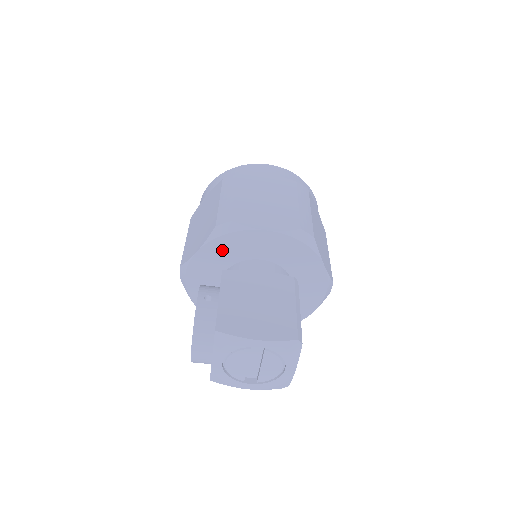
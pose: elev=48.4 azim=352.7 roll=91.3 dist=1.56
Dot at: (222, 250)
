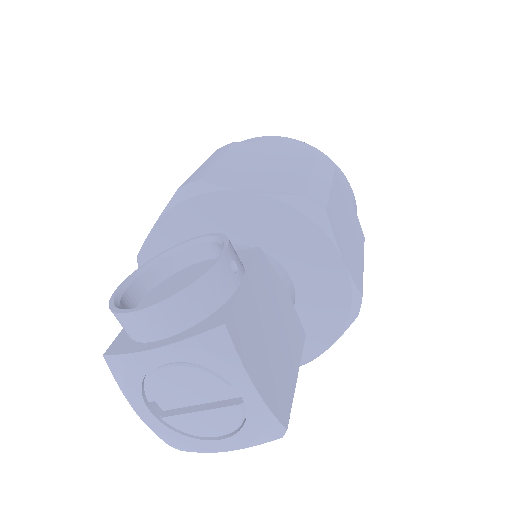
Dot at: (275, 223)
